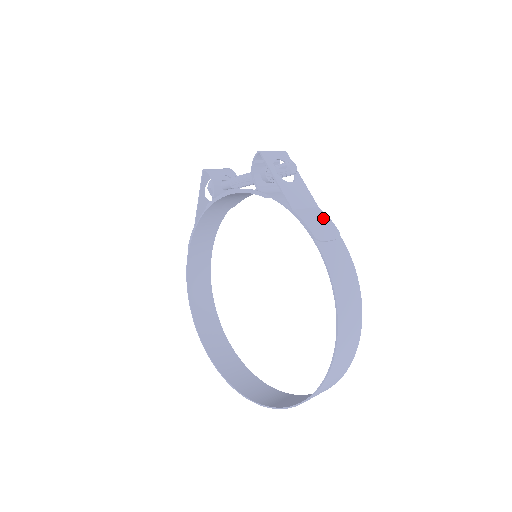
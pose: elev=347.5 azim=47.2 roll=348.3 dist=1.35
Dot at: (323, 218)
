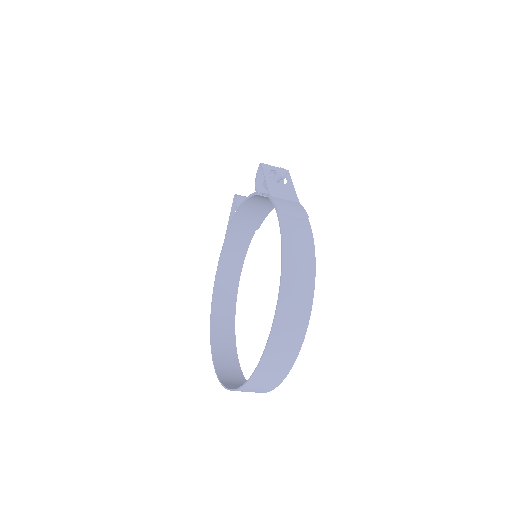
Dot at: (297, 207)
